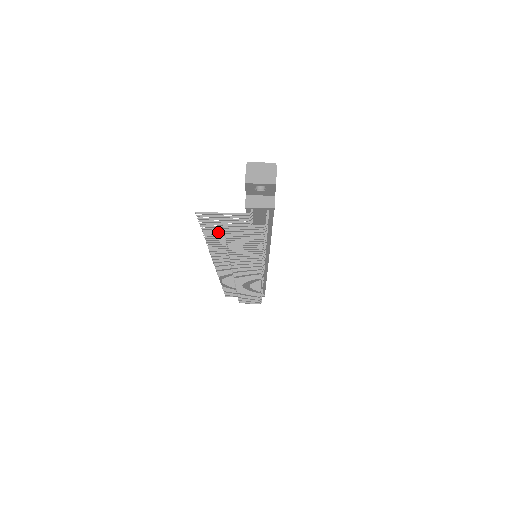
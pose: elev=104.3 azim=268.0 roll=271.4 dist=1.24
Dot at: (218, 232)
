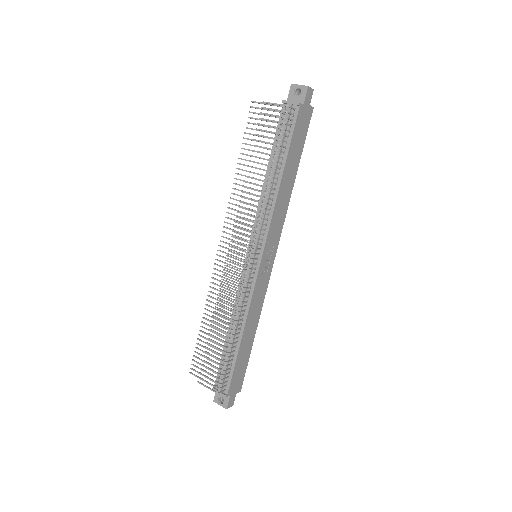
Dot at: (253, 140)
